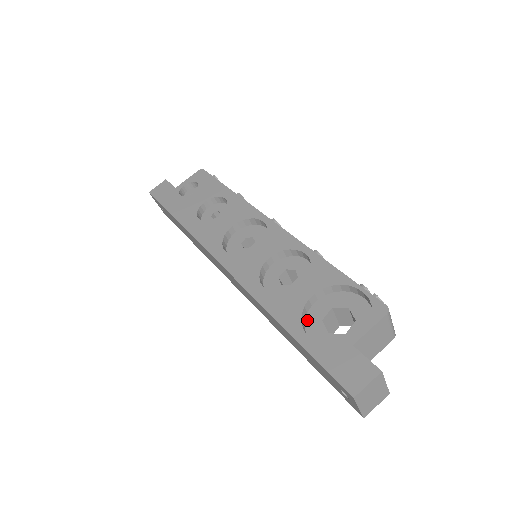
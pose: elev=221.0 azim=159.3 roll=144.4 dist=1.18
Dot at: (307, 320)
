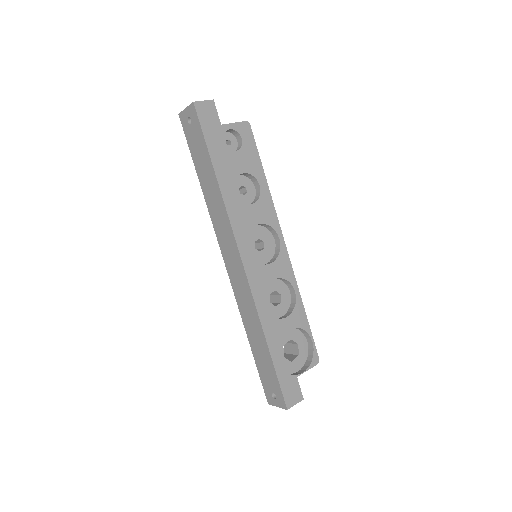
Dot at: occluded
